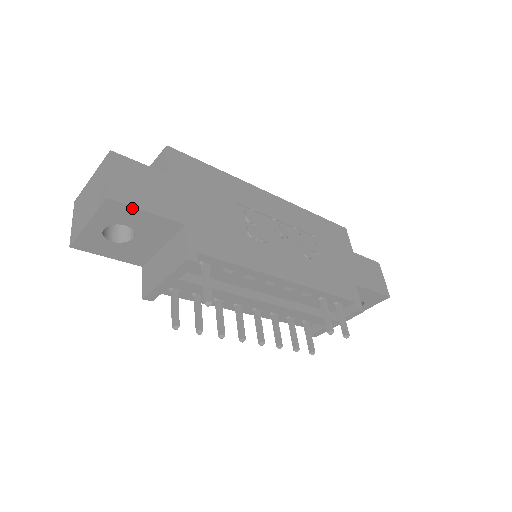
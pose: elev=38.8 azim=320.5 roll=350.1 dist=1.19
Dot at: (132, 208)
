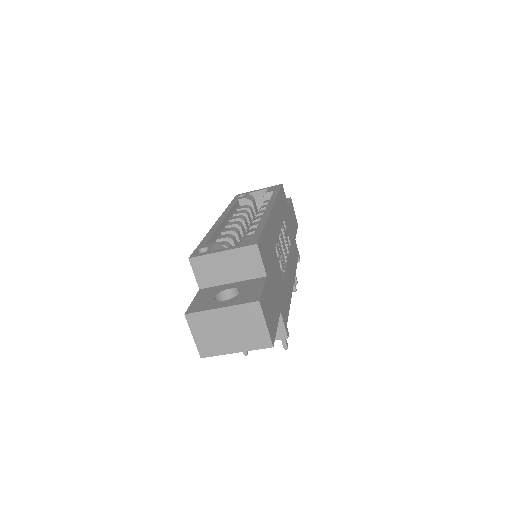
Dot at: (274, 335)
